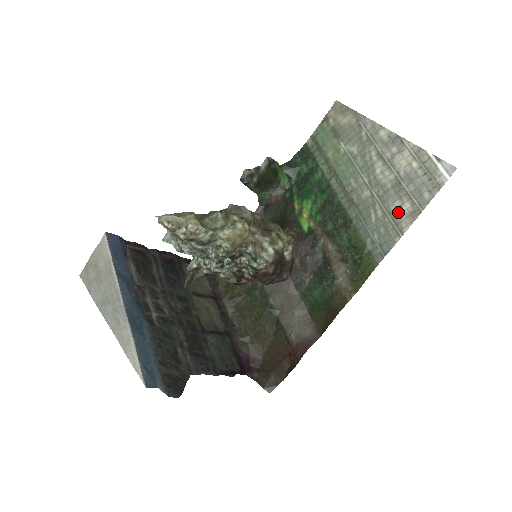
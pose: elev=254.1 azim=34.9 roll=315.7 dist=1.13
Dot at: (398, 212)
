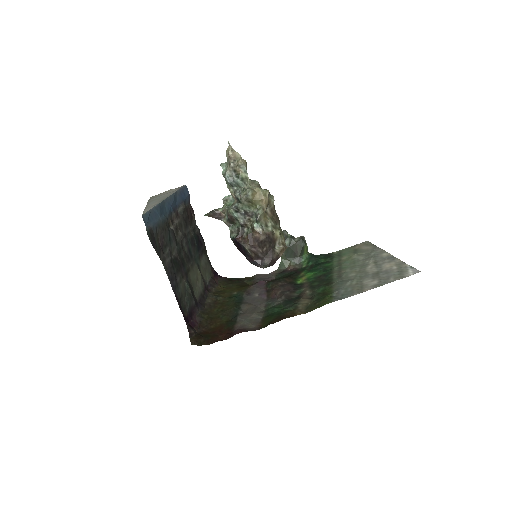
Dot at: (367, 283)
